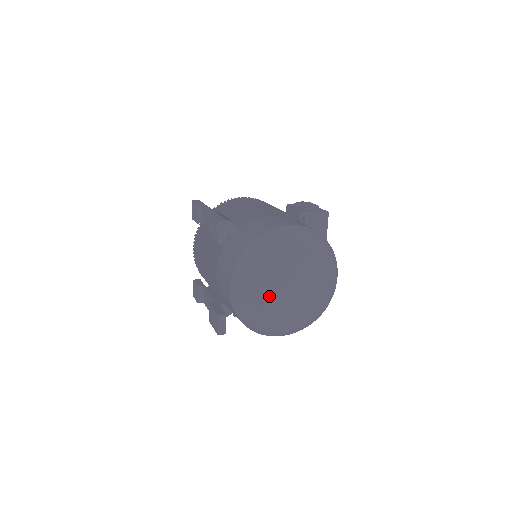
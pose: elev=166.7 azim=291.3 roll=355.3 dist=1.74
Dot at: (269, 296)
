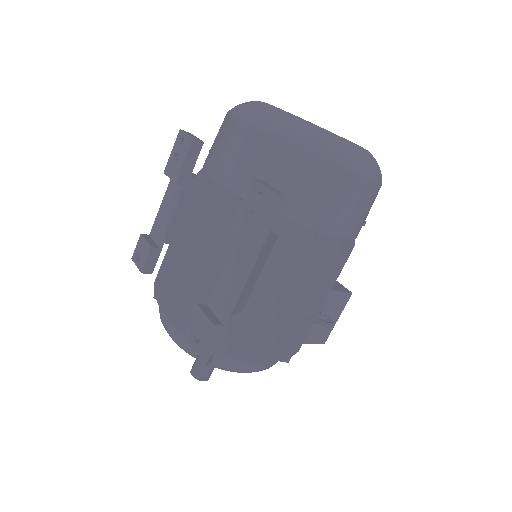
Dot at: occluded
